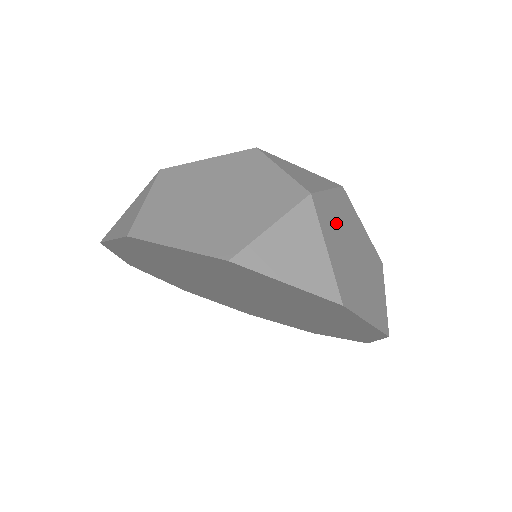
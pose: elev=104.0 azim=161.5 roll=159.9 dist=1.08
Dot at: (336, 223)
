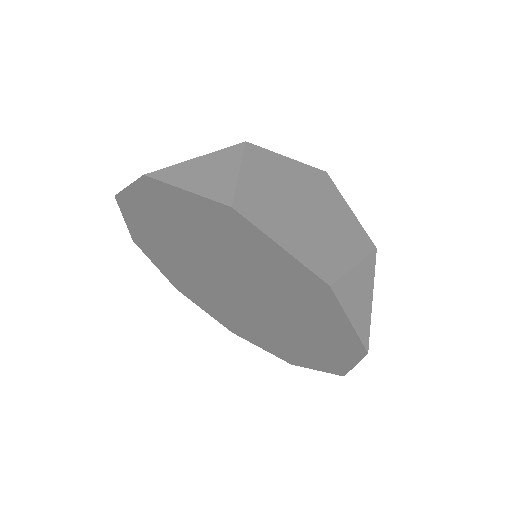
Dot at: occluded
